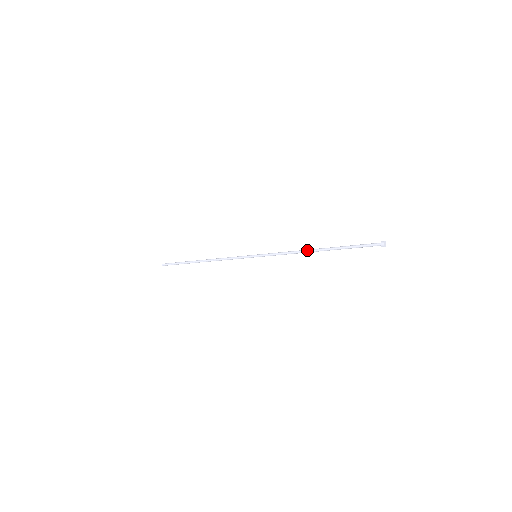
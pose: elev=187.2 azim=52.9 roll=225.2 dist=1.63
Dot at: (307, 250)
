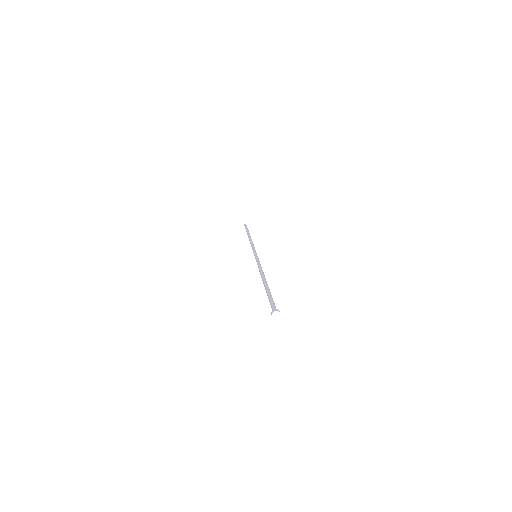
Dot at: (263, 275)
